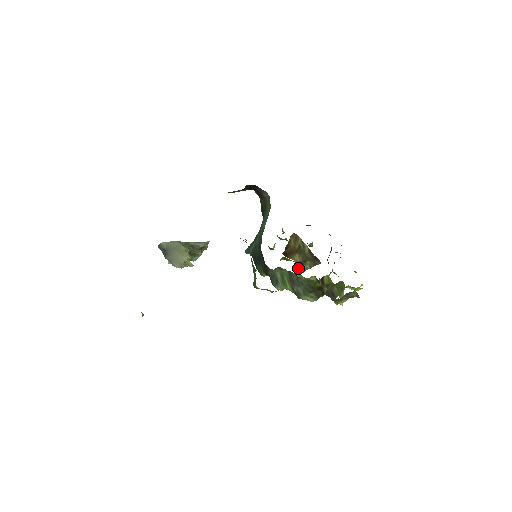
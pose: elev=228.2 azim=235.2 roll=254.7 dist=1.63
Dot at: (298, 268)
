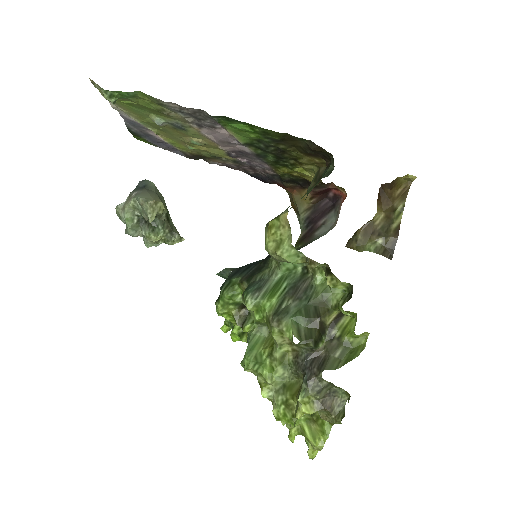
Dot at: (358, 240)
